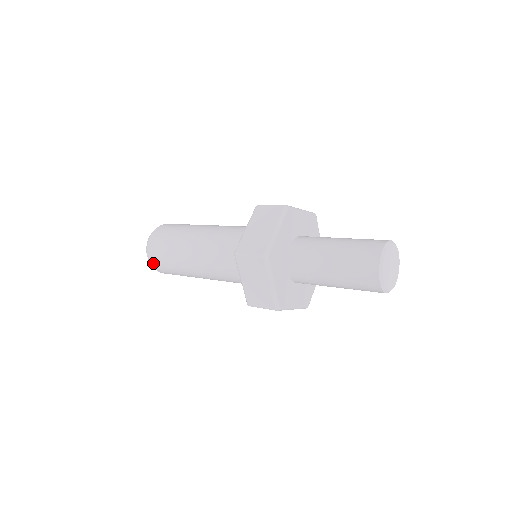
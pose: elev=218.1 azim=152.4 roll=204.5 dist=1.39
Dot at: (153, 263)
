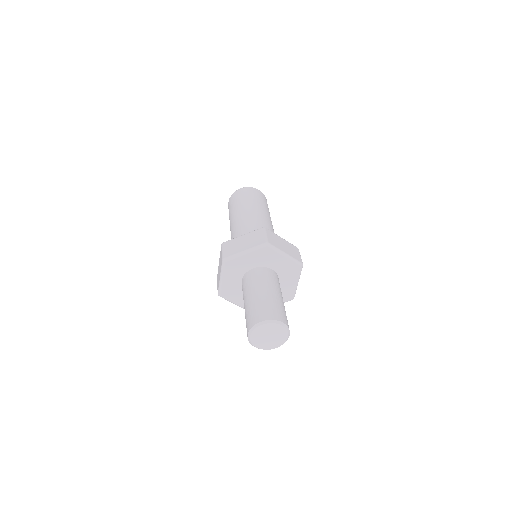
Dot at: occluded
